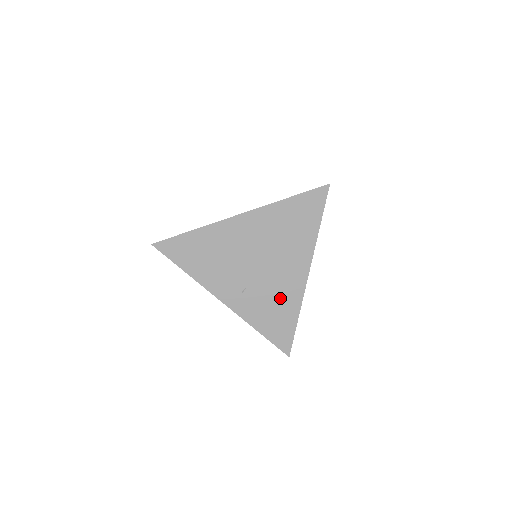
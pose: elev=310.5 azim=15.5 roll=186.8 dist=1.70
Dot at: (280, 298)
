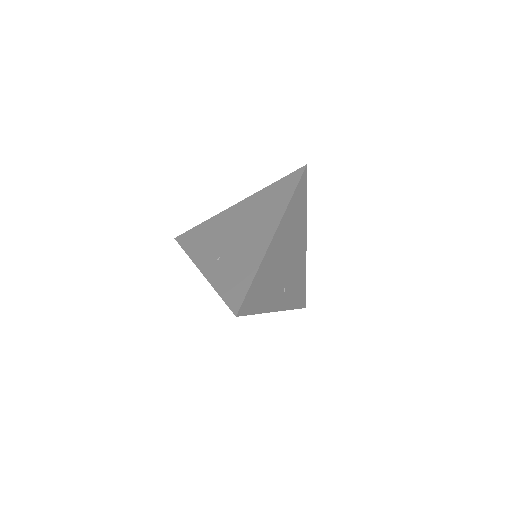
Dot at: (245, 259)
